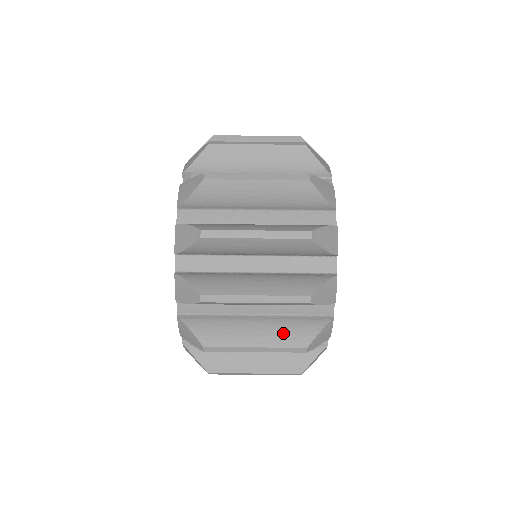
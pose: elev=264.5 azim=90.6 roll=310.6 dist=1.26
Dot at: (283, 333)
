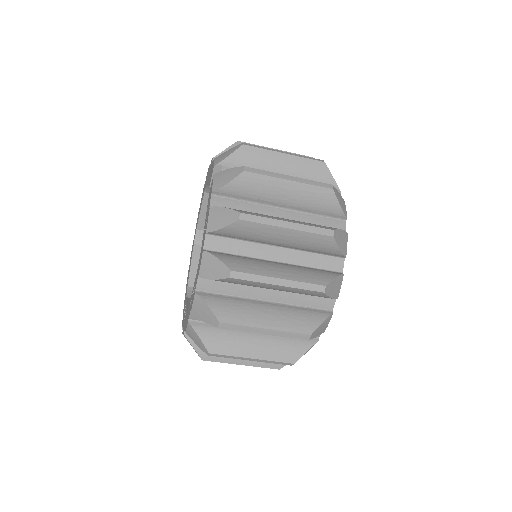
Dot at: (291, 319)
